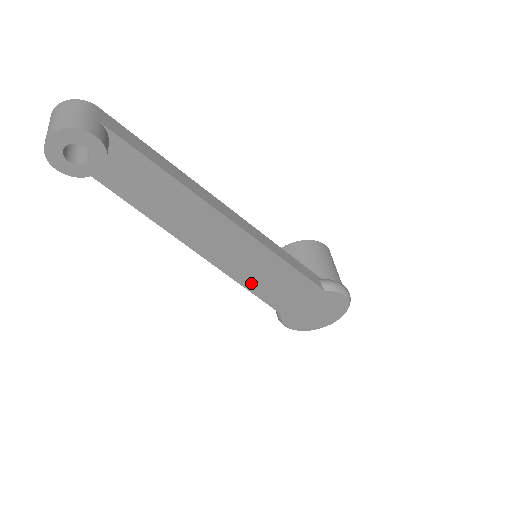
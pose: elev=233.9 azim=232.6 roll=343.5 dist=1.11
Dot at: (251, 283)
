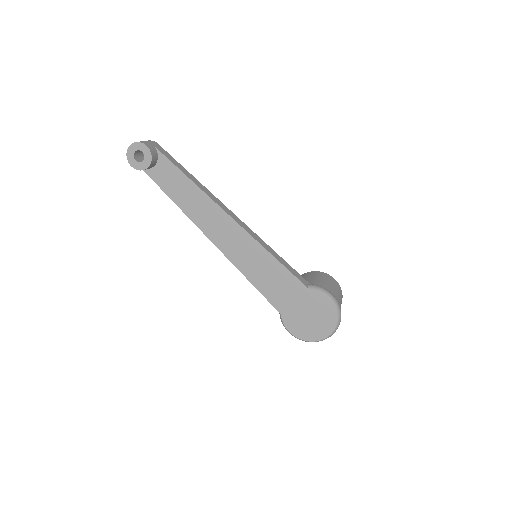
Dot at: (249, 273)
